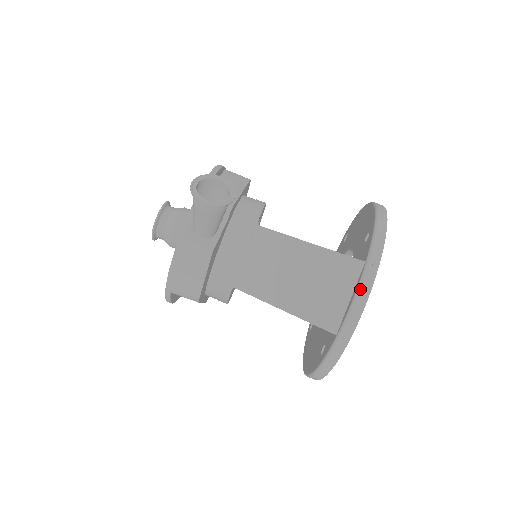
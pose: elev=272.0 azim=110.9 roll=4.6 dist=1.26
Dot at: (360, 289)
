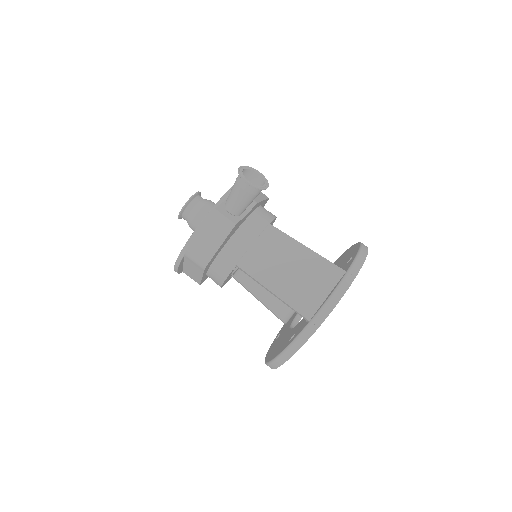
Dot at: (338, 289)
